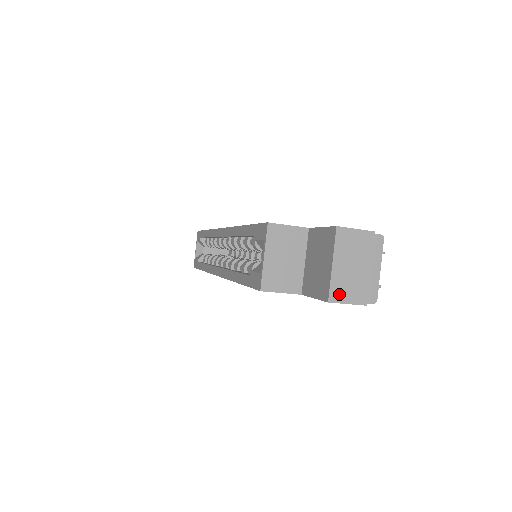
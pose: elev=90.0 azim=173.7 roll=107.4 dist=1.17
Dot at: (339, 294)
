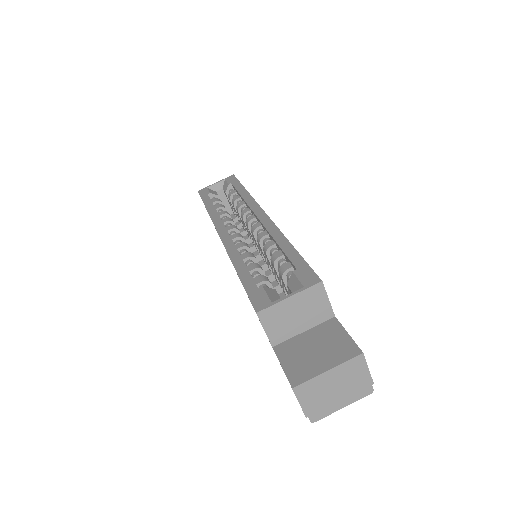
Dot at: (304, 392)
